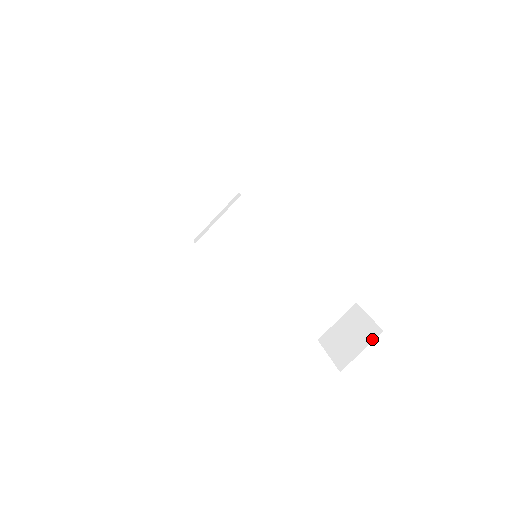
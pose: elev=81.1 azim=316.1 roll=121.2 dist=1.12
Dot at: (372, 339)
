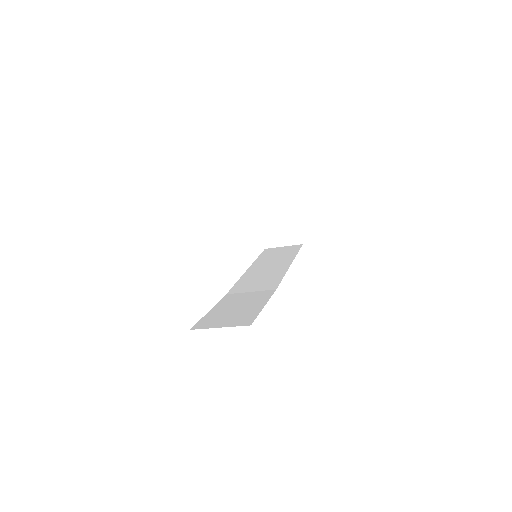
Dot at: (294, 244)
